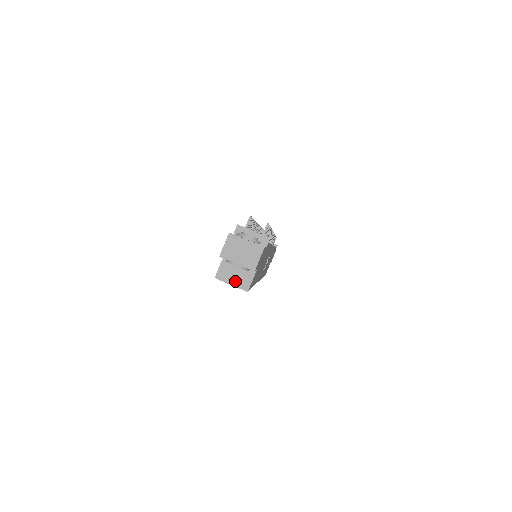
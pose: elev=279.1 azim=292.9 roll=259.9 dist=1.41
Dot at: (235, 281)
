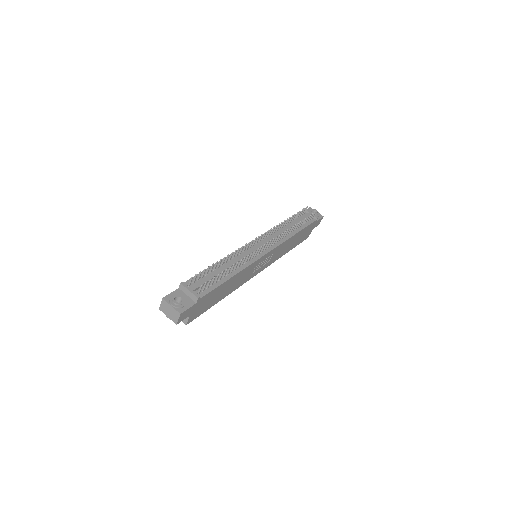
Dot at: occluded
